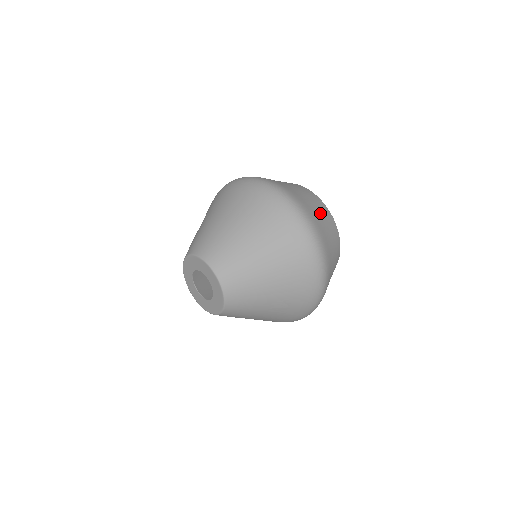
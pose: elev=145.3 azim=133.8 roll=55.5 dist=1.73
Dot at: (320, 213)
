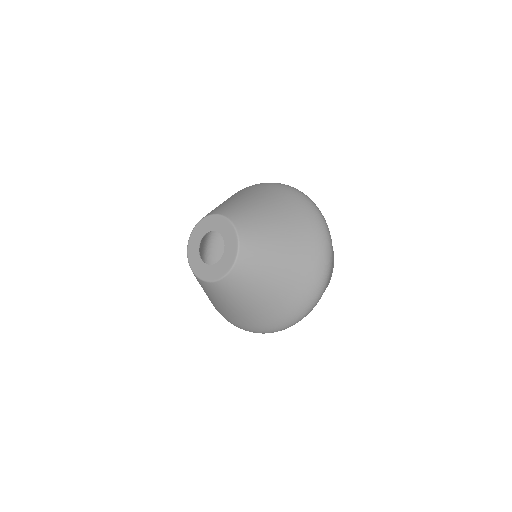
Dot at: occluded
